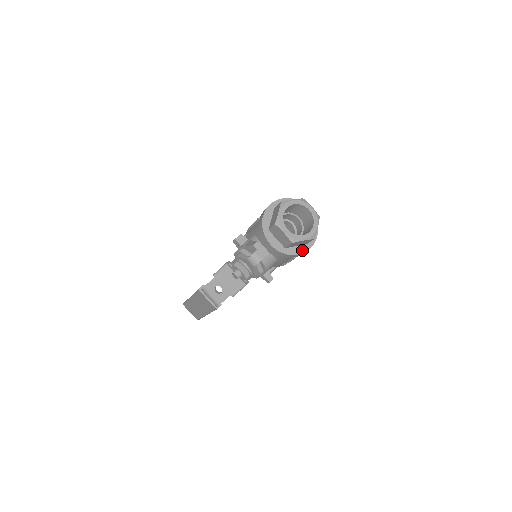
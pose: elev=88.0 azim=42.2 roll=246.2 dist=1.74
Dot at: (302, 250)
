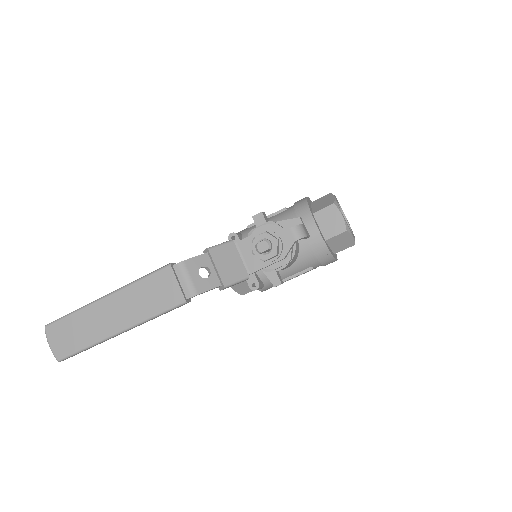
Dot at: occluded
